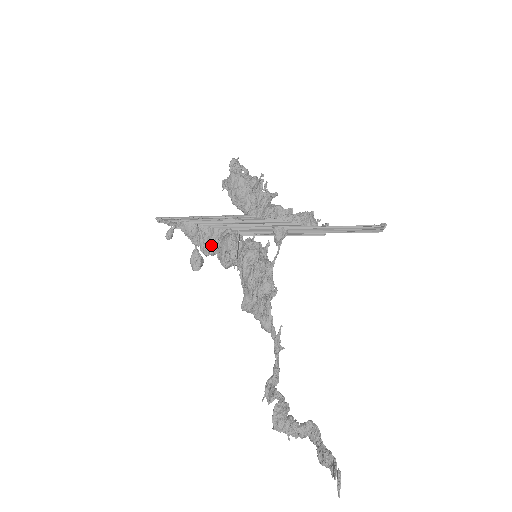
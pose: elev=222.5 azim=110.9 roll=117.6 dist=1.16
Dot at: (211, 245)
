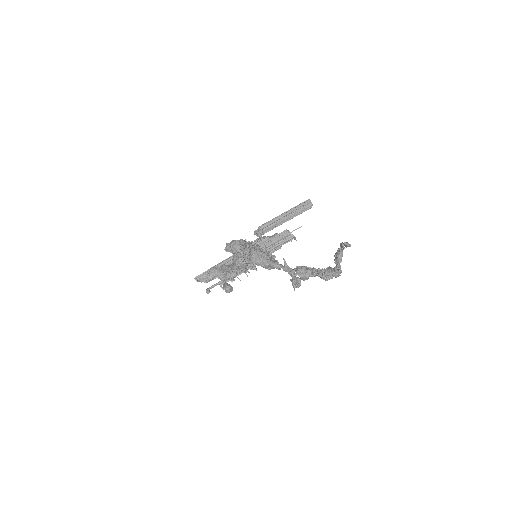
Dot at: (231, 273)
